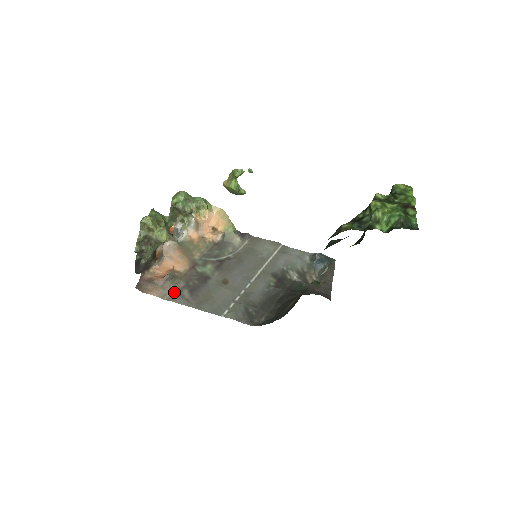
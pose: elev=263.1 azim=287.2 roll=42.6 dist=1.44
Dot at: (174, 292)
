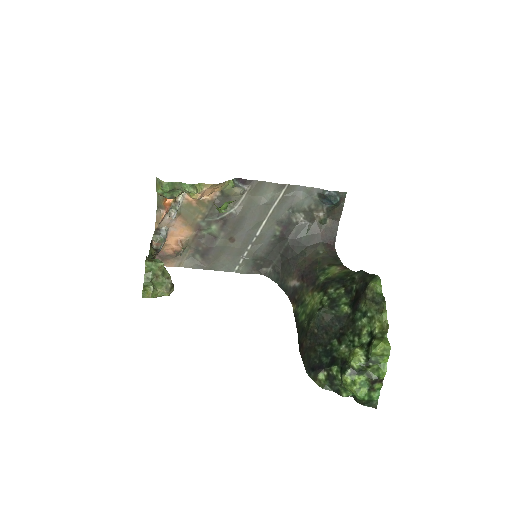
Dot at: (187, 258)
